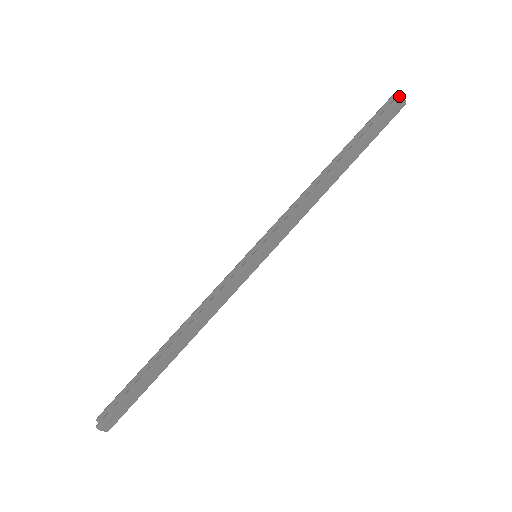
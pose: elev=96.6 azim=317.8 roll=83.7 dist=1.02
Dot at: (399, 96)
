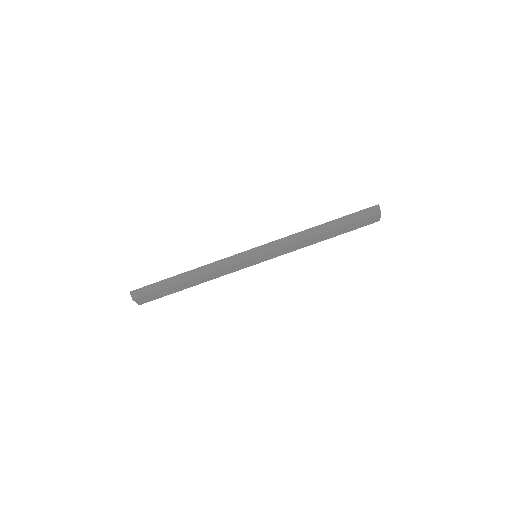
Dot at: (376, 206)
